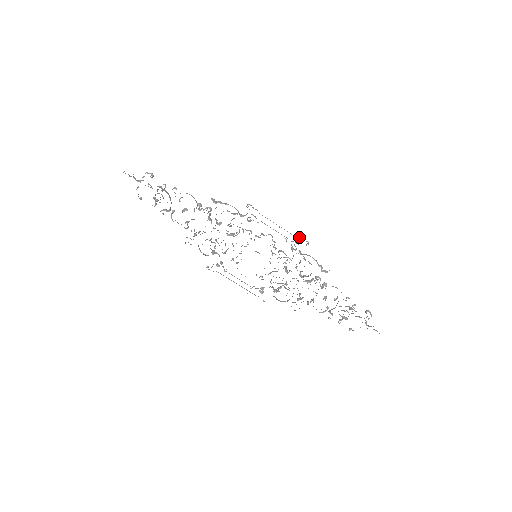
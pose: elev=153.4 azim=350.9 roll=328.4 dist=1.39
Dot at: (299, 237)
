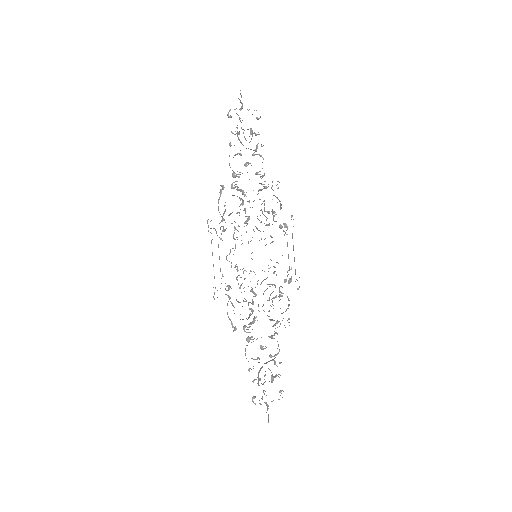
Dot at: occluded
